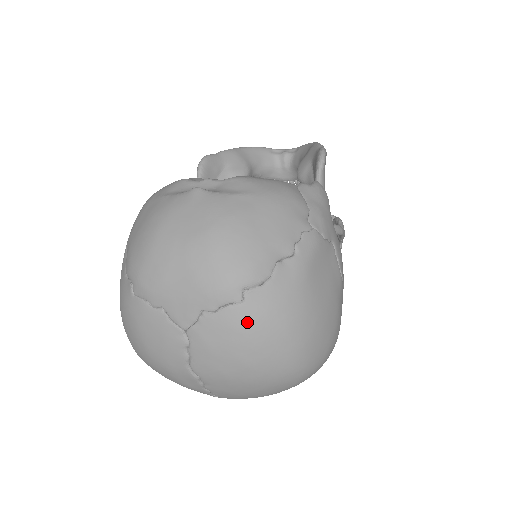
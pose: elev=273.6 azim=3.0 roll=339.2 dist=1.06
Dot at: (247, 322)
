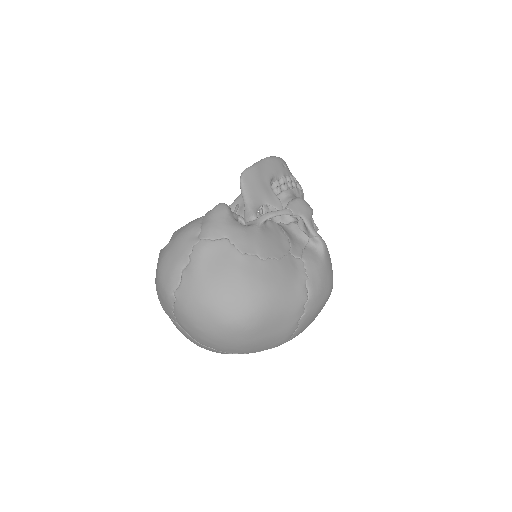
Dot at: (182, 308)
